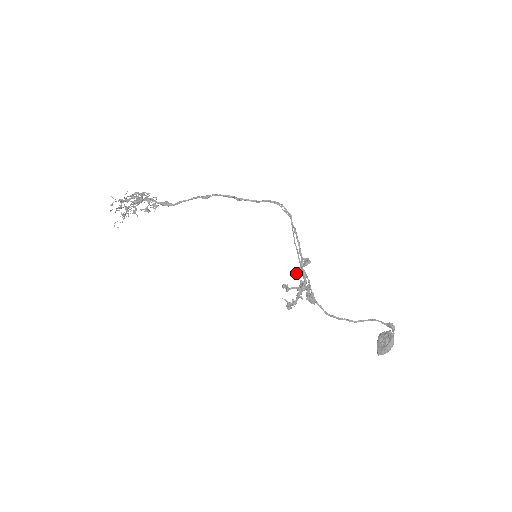
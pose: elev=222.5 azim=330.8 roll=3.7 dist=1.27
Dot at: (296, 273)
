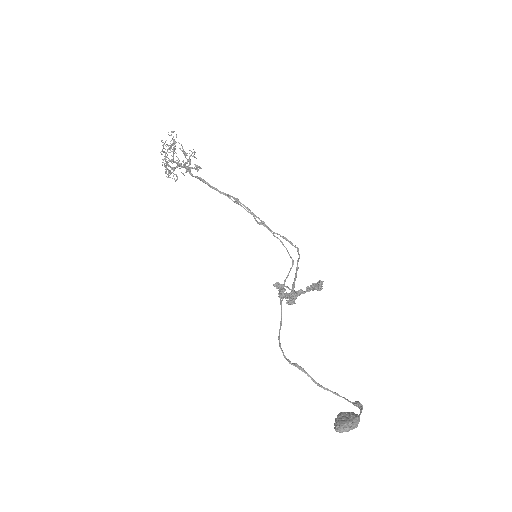
Dot at: occluded
